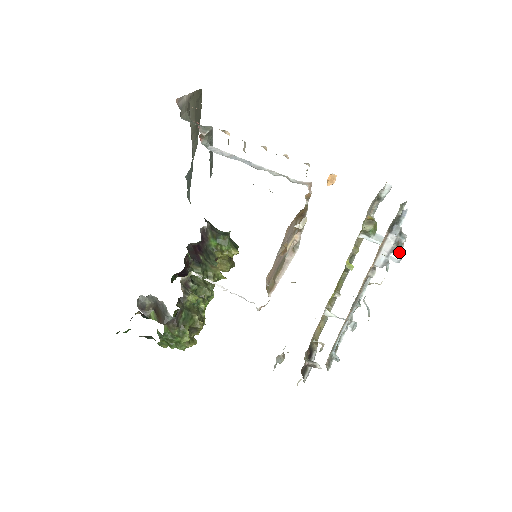
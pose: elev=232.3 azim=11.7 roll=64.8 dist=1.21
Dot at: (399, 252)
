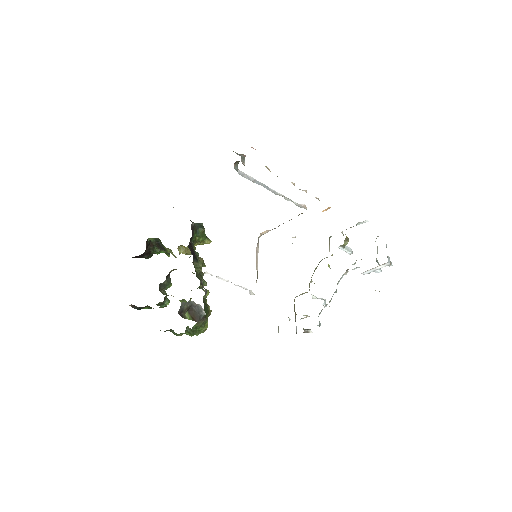
Dot at: occluded
